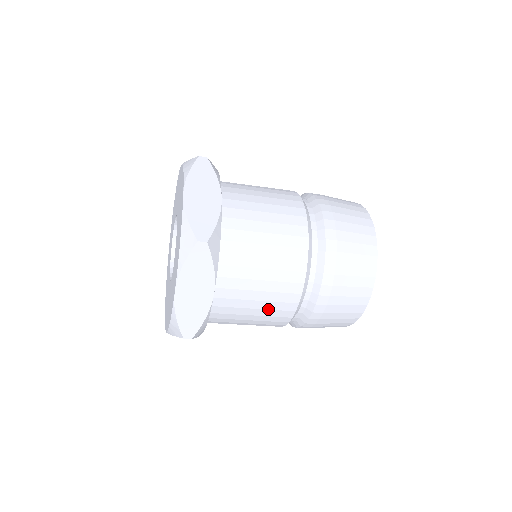
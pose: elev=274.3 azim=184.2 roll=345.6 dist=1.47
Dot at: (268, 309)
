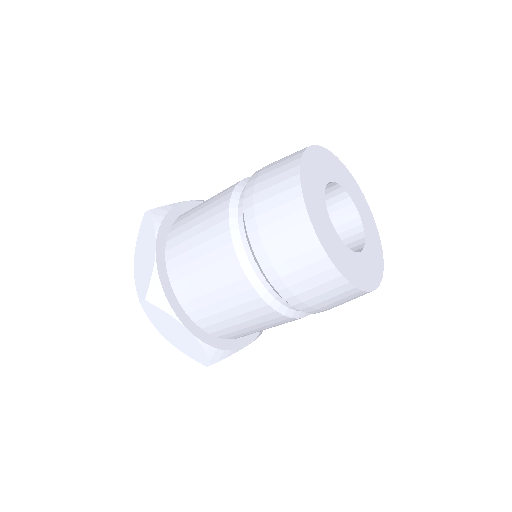
Dot at: (209, 252)
